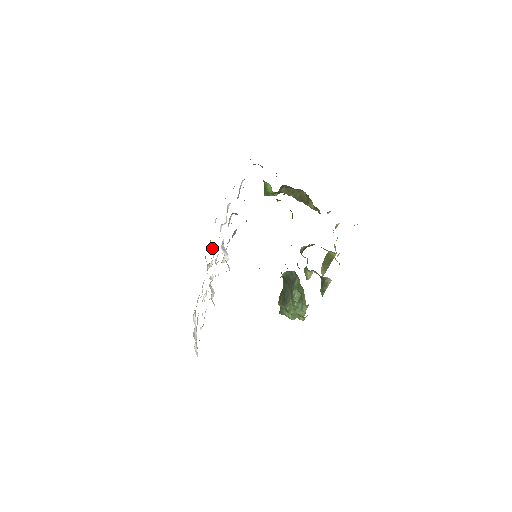
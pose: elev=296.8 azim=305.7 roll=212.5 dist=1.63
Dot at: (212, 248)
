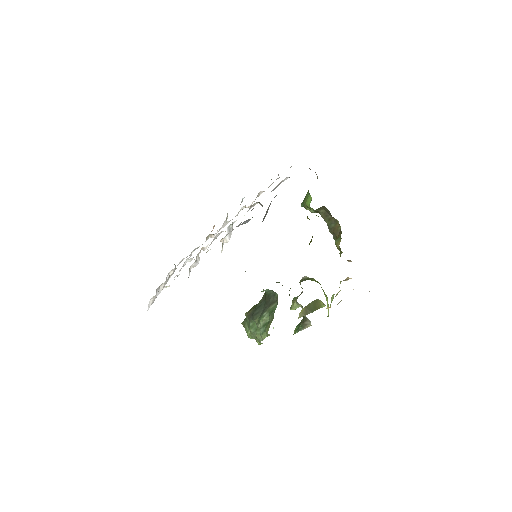
Dot at: occluded
